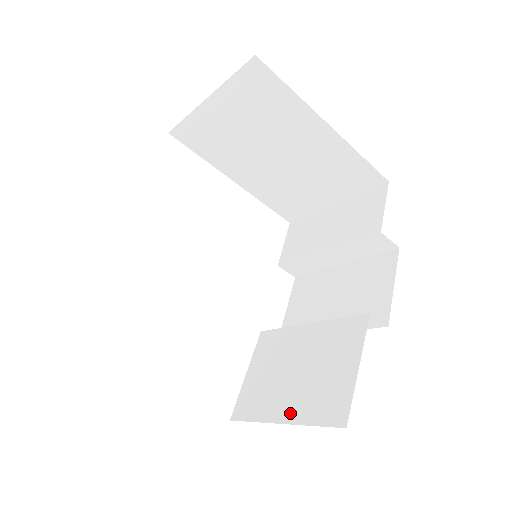
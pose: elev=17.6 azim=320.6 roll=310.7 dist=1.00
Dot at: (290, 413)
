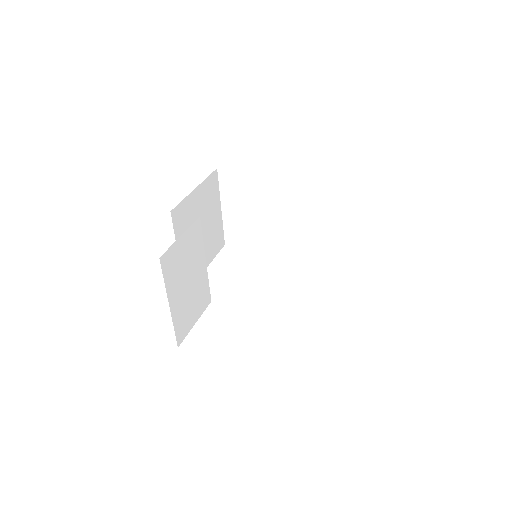
Dot at: occluded
